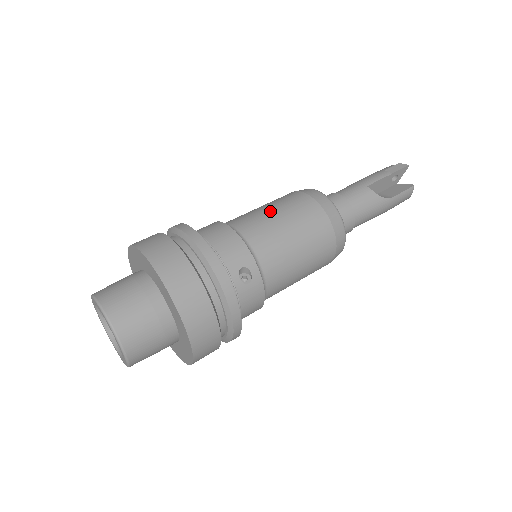
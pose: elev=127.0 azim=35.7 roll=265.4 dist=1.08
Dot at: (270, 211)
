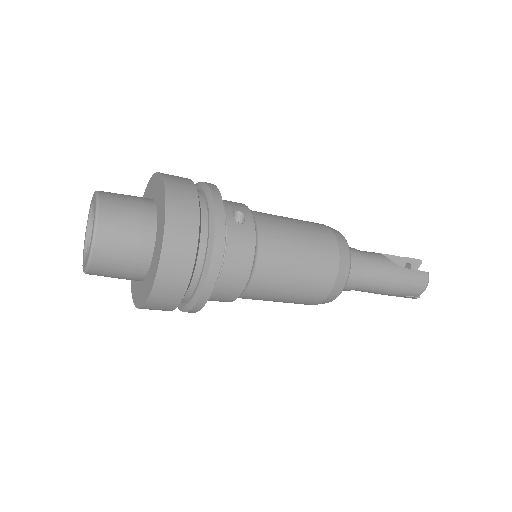
Dot at: occluded
